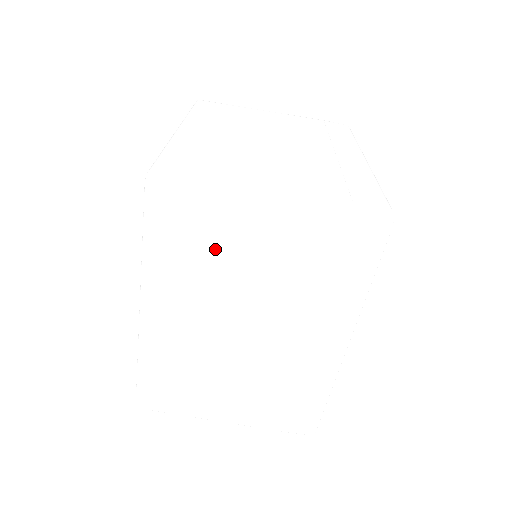
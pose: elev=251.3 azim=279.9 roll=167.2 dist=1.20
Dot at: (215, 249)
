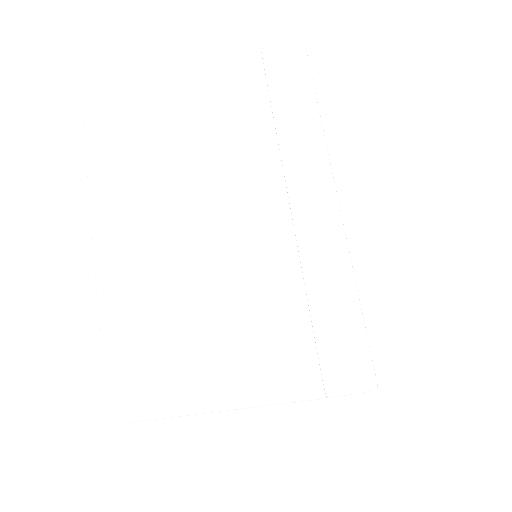
Dot at: occluded
